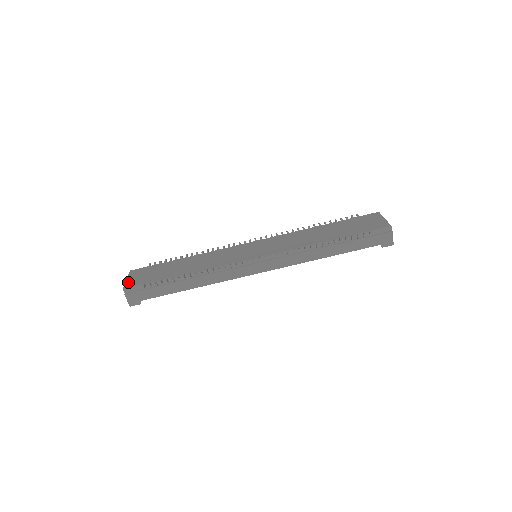
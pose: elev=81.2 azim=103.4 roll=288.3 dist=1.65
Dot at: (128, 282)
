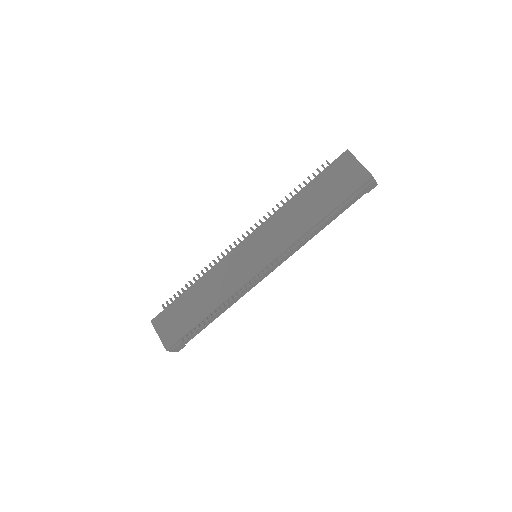
Dot at: (163, 340)
